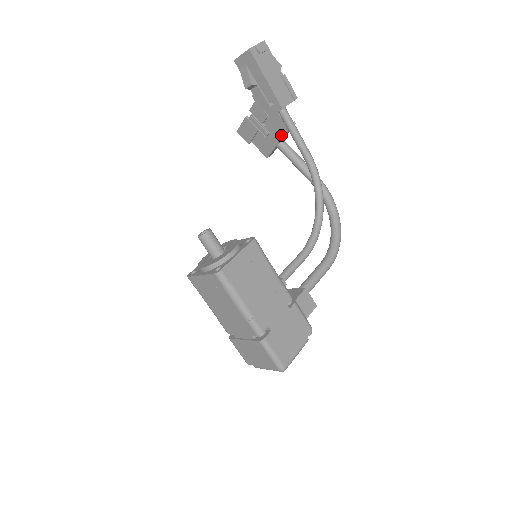
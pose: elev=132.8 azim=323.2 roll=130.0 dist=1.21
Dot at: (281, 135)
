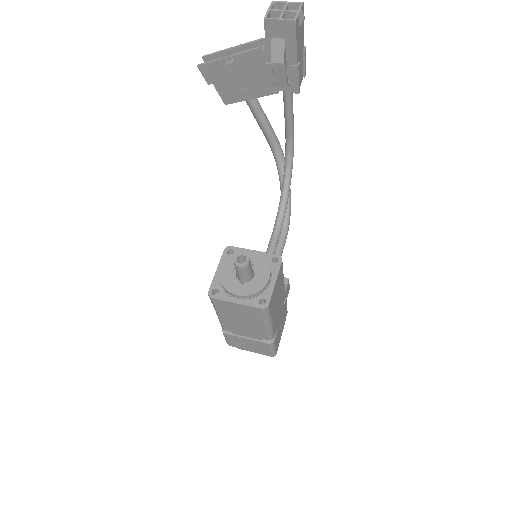
Dot at: (260, 94)
